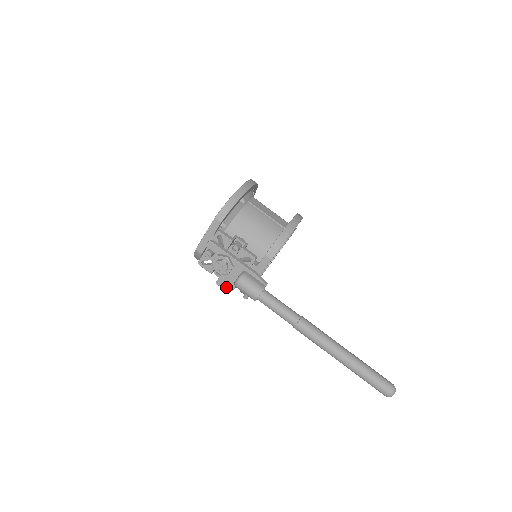
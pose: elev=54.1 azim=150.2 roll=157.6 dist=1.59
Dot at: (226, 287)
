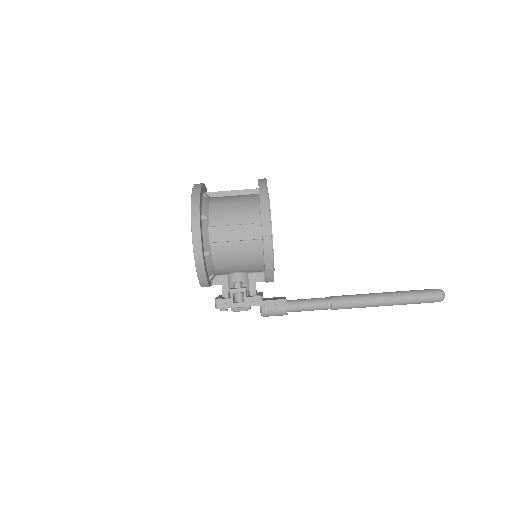
Dot at: occluded
